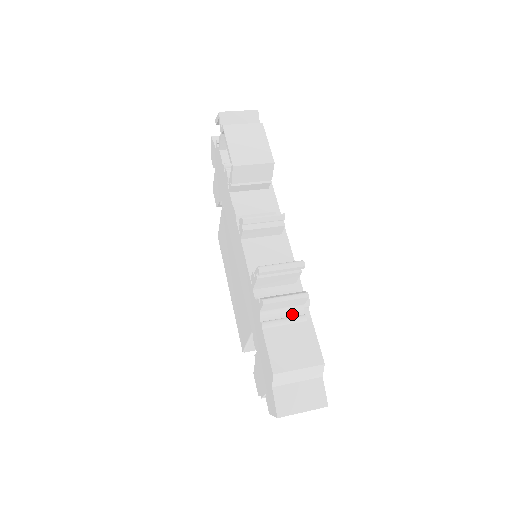
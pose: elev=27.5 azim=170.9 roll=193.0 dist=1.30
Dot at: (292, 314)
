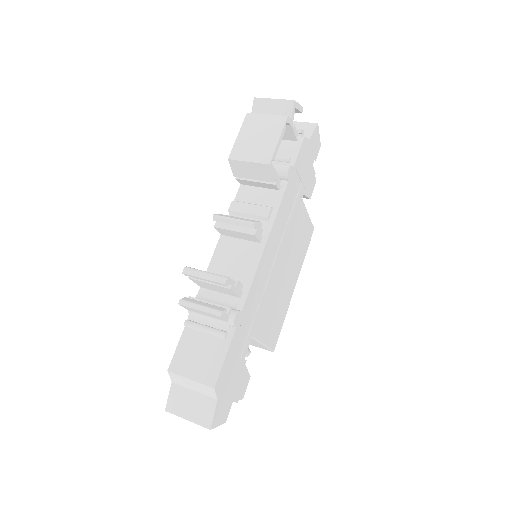
Dot at: (217, 326)
